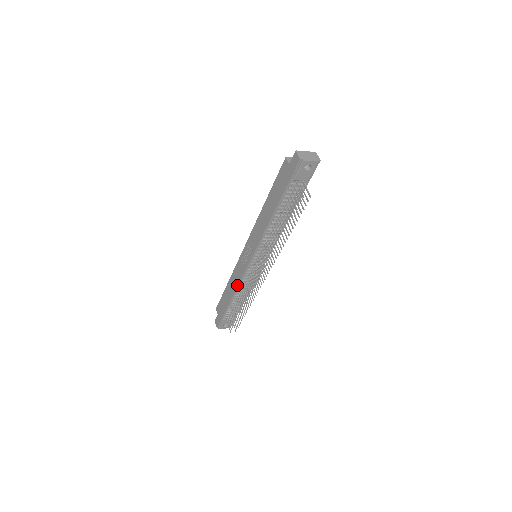
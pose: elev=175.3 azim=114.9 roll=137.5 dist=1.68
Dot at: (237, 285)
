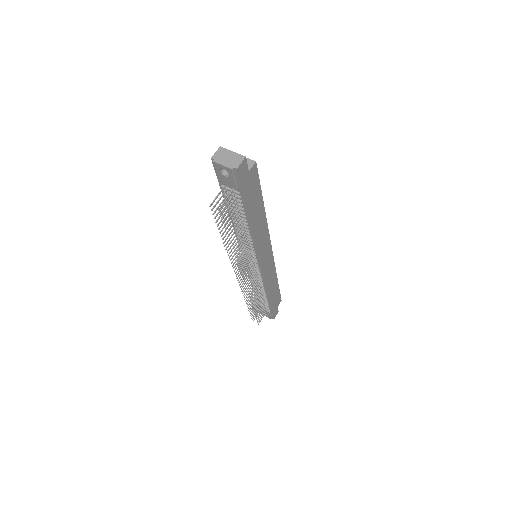
Dot at: occluded
